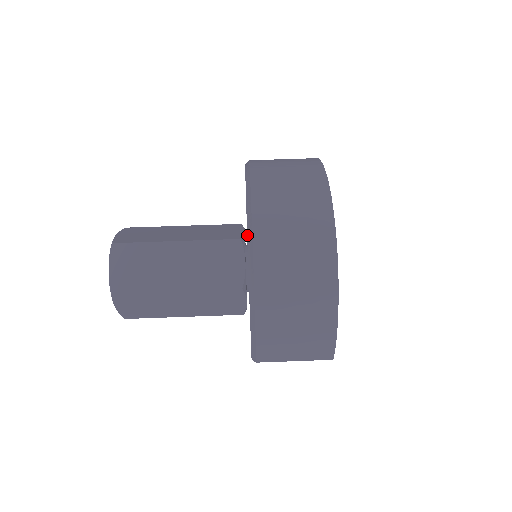
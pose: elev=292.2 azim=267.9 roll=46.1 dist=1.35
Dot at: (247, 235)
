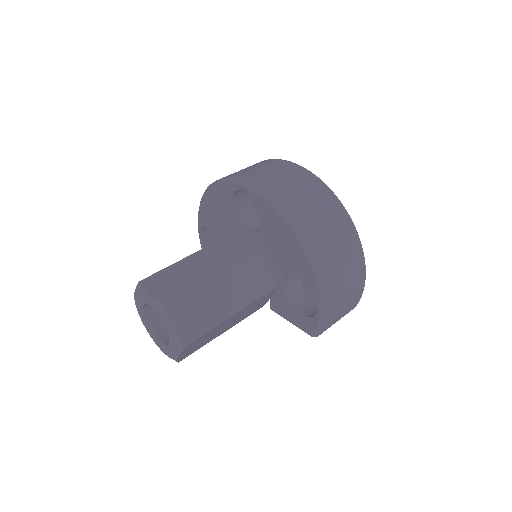
Dot at: (304, 249)
